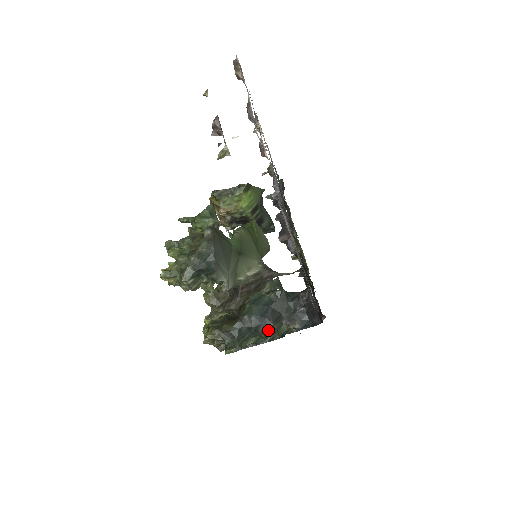
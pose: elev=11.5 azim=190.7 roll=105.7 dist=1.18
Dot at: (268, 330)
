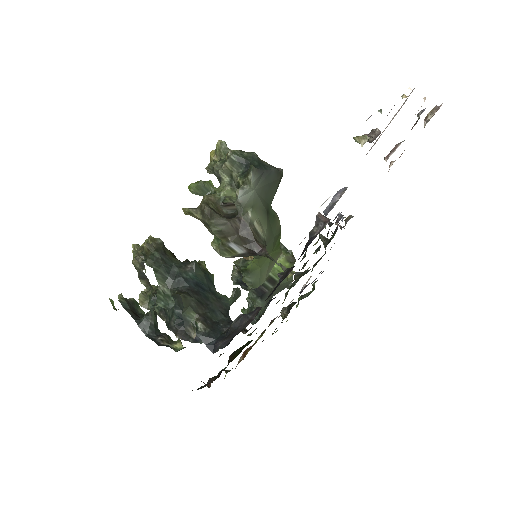
Dot at: (187, 293)
